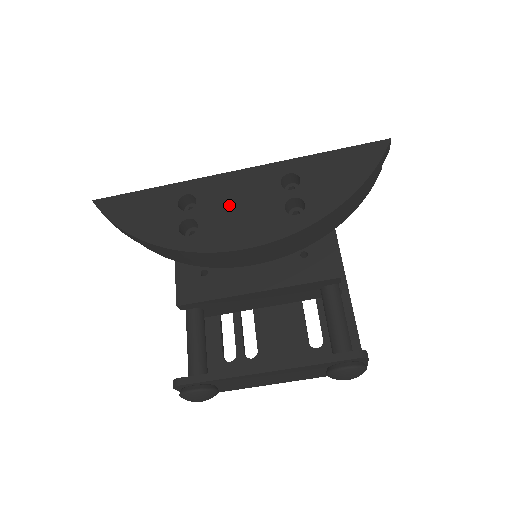
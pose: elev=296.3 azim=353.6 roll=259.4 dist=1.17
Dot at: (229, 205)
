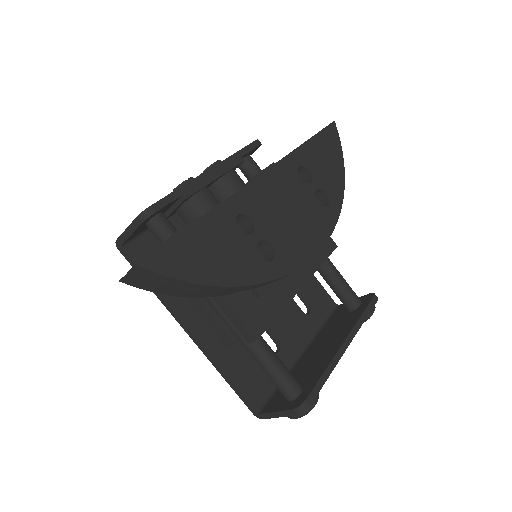
Dot at: (281, 213)
